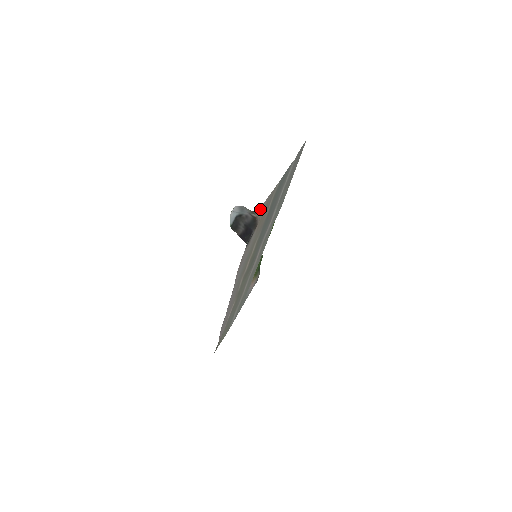
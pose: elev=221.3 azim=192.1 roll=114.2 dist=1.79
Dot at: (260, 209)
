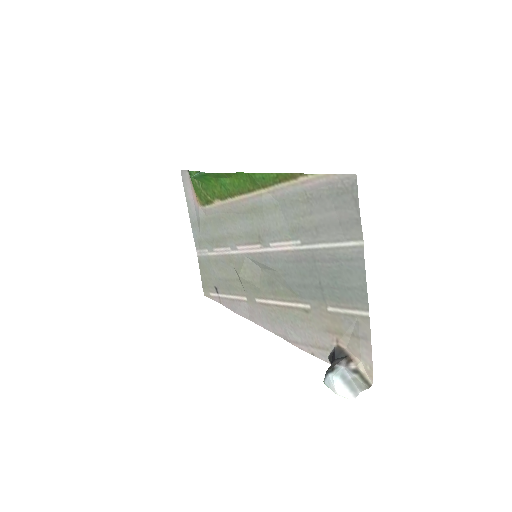
Dot at: (367, 367)
